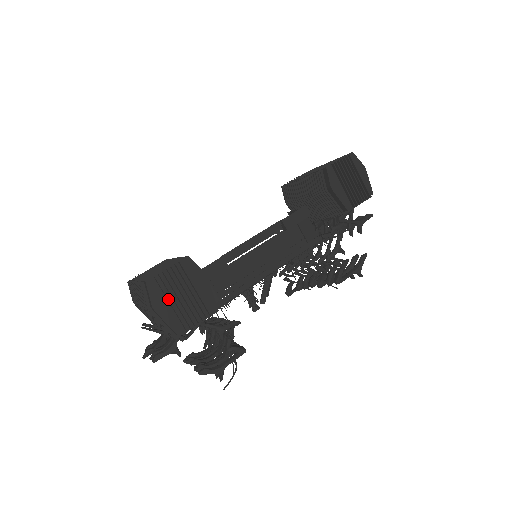
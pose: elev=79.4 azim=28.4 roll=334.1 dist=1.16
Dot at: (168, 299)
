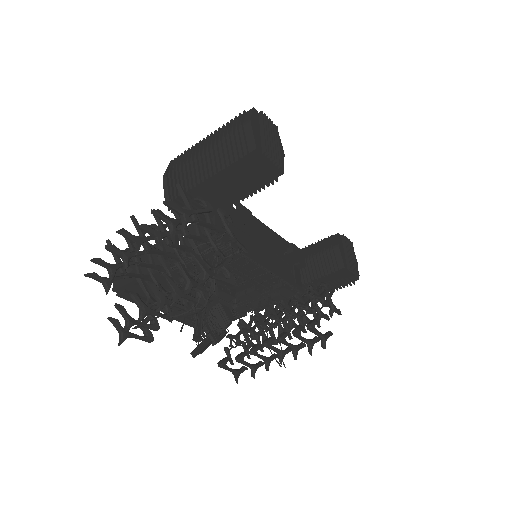
Dot at: (264, 126)
